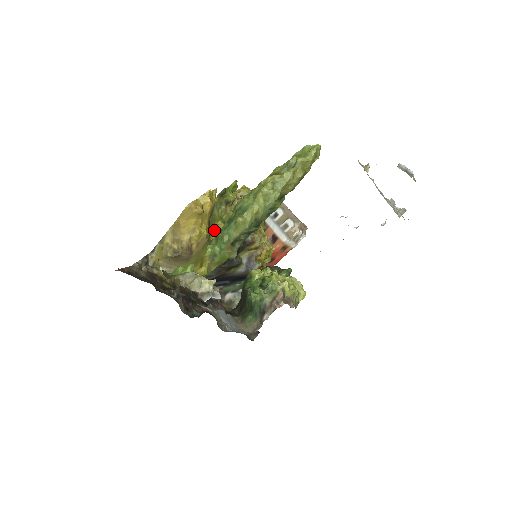
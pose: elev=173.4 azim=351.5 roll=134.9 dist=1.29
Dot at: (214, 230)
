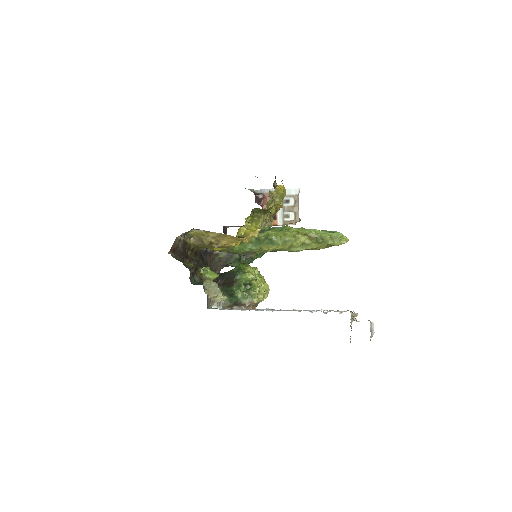
Dot at: (243, 227)
